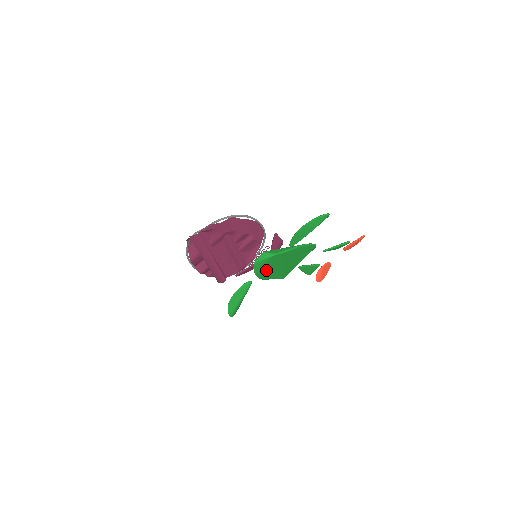
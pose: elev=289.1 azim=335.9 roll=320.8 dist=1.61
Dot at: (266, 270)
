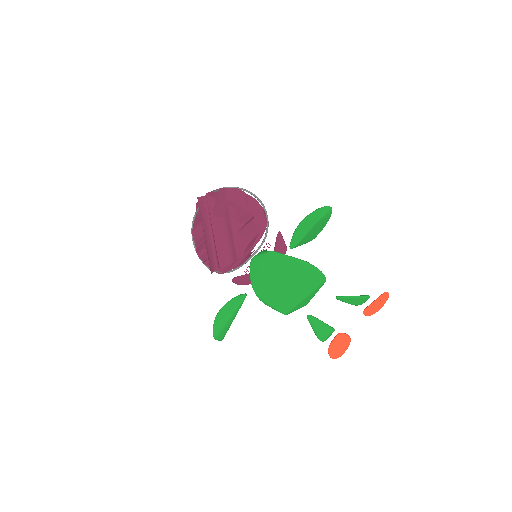
Dot at: (263, 279)
